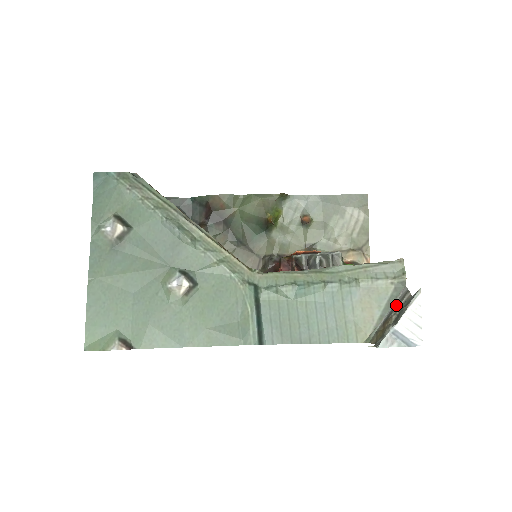
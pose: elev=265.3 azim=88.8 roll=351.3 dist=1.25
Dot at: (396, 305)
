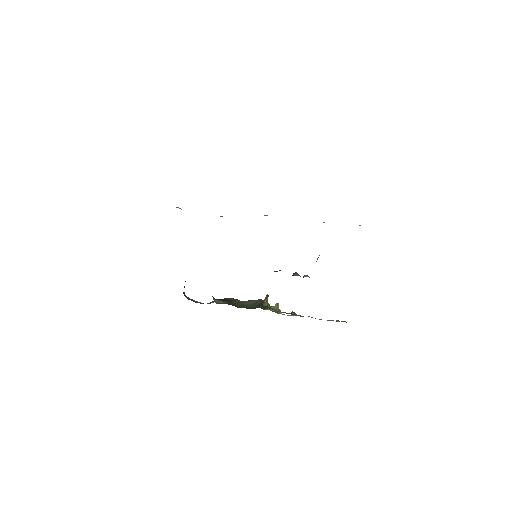
Dot at: occluded
